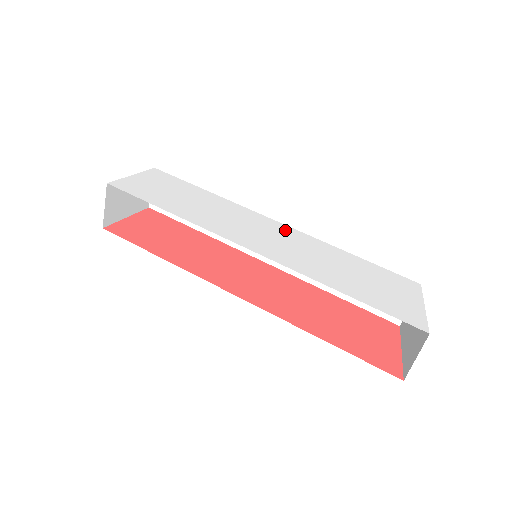
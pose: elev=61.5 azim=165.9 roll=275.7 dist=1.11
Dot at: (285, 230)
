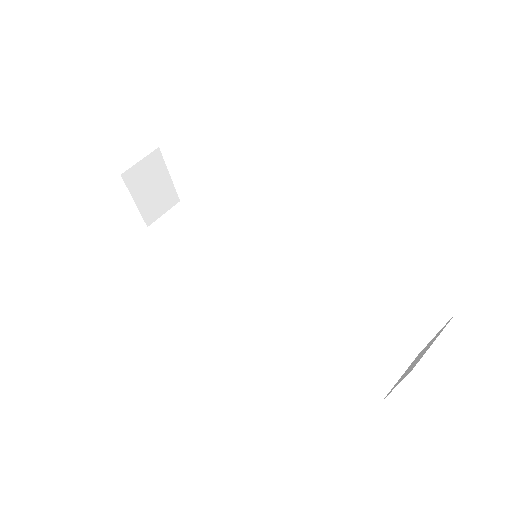
Dot at: occluded
